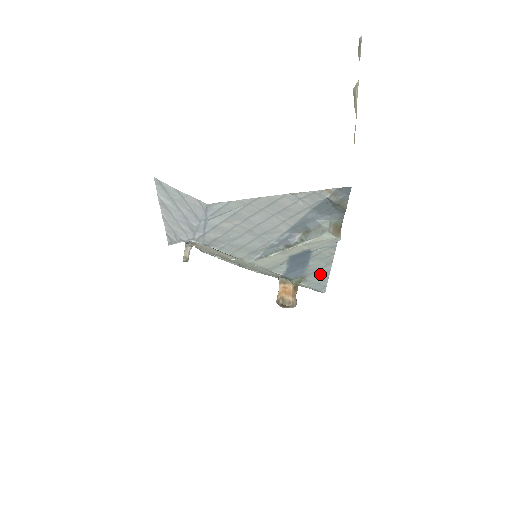
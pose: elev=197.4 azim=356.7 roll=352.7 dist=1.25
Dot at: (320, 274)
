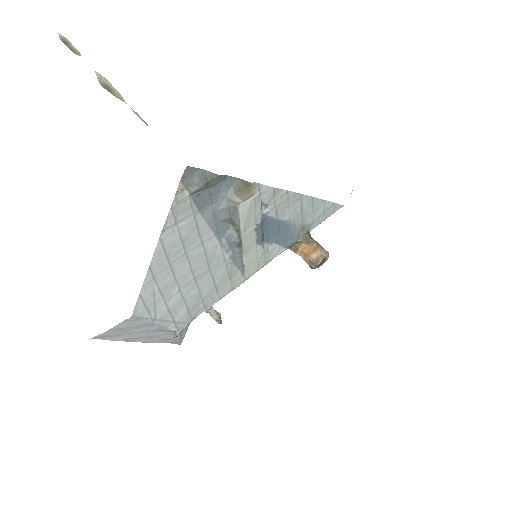
Dot at: (310, 209)
